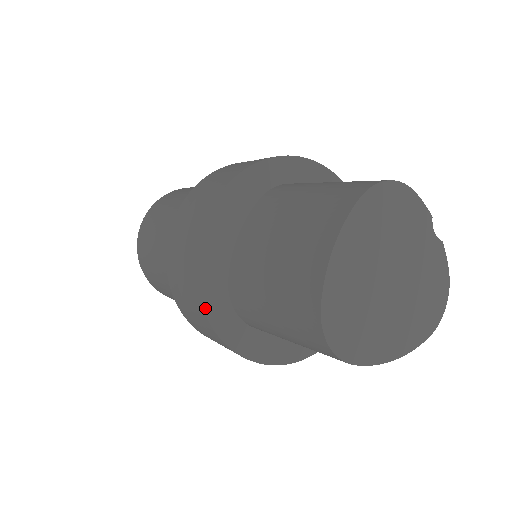
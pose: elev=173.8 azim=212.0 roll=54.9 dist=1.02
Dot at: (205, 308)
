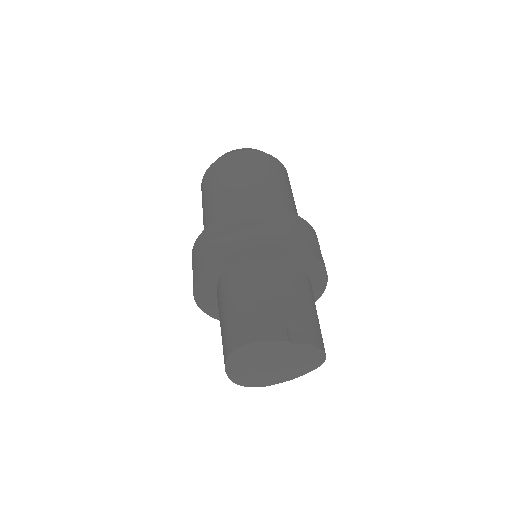
Dot at: occluded
